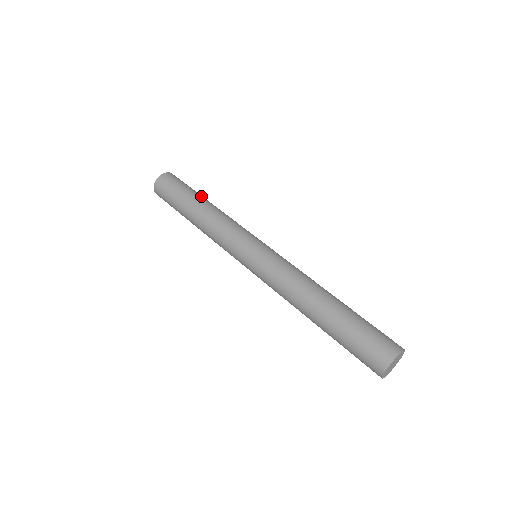
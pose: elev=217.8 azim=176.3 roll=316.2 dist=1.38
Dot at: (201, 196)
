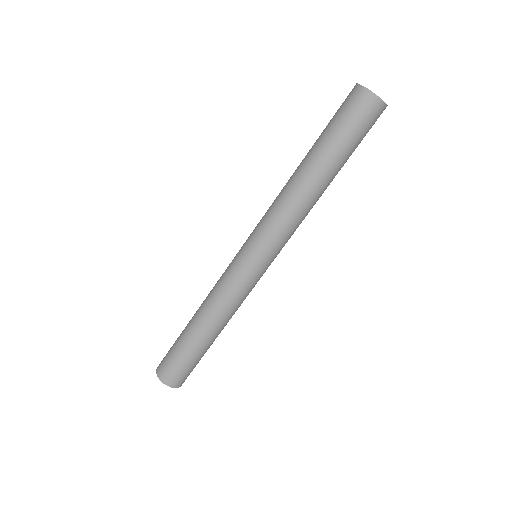
Dot at: occluded
